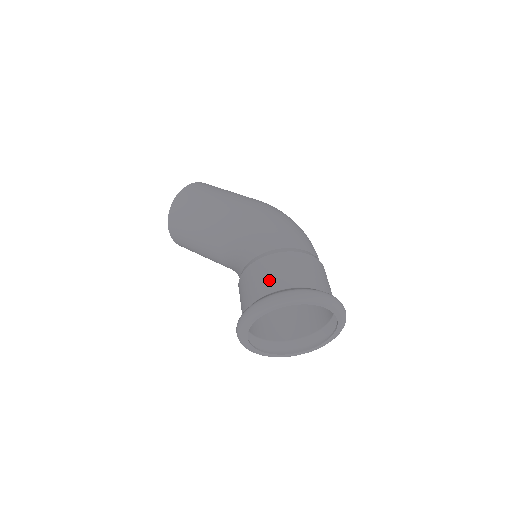
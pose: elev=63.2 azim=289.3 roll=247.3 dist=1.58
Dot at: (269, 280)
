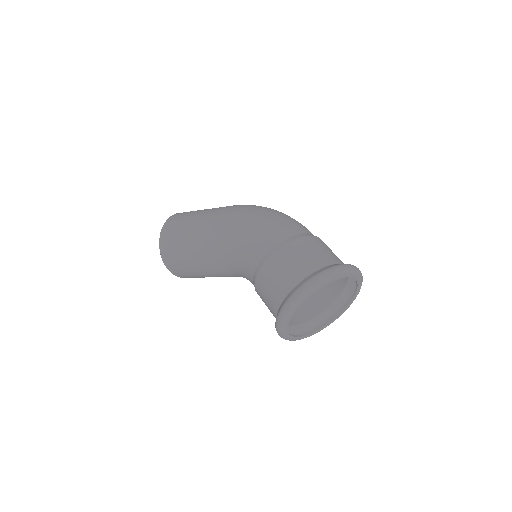
Dot at: (280, 283)
